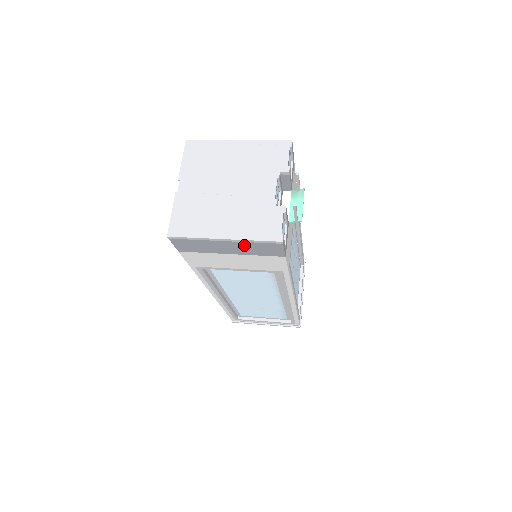
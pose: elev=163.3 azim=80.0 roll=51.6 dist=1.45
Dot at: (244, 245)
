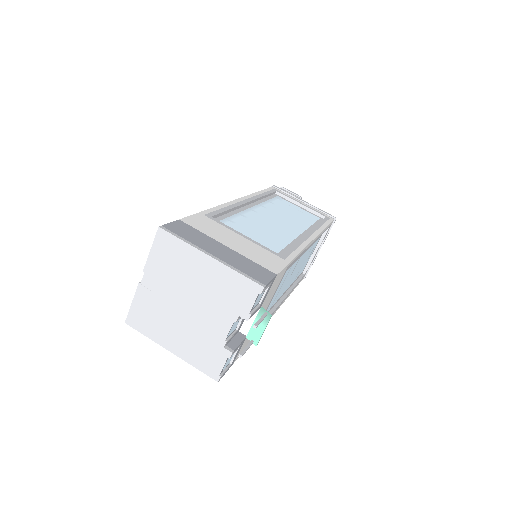
Dot at: occluded
